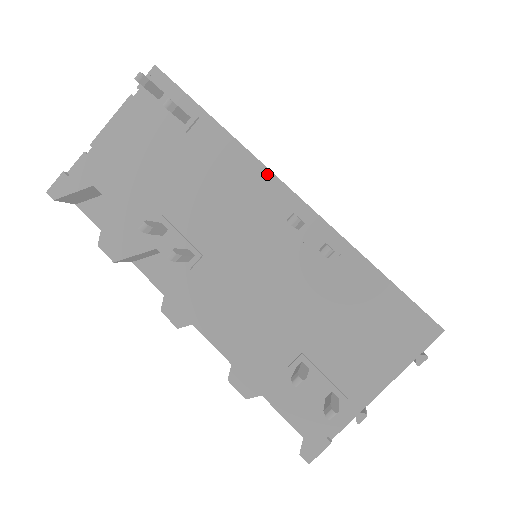
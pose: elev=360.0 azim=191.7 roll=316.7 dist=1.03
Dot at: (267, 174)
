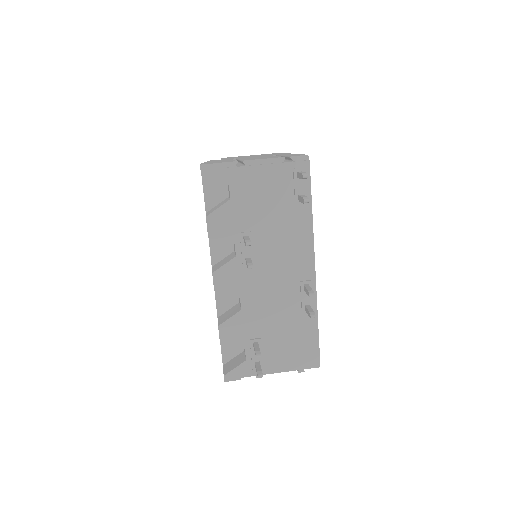
Dot at: (312, 255)
